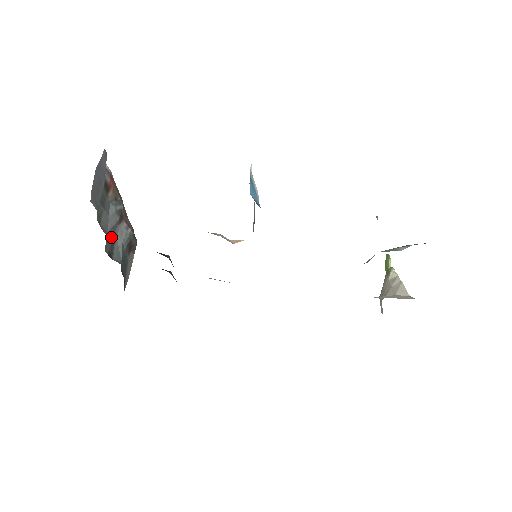
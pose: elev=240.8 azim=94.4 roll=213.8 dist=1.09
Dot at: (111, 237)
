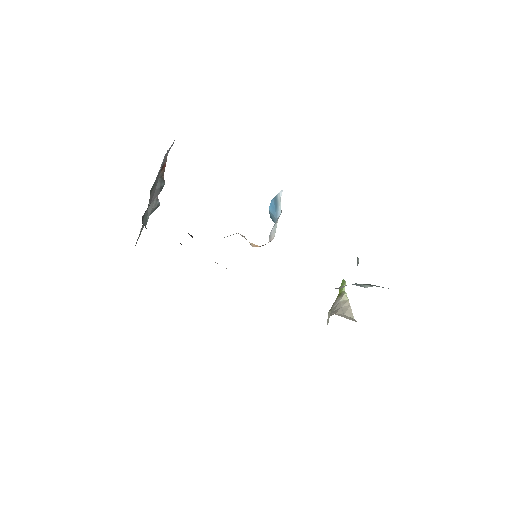
Dot at: occluded
